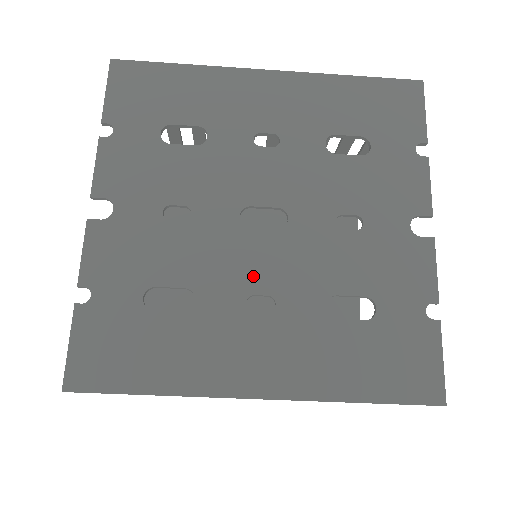
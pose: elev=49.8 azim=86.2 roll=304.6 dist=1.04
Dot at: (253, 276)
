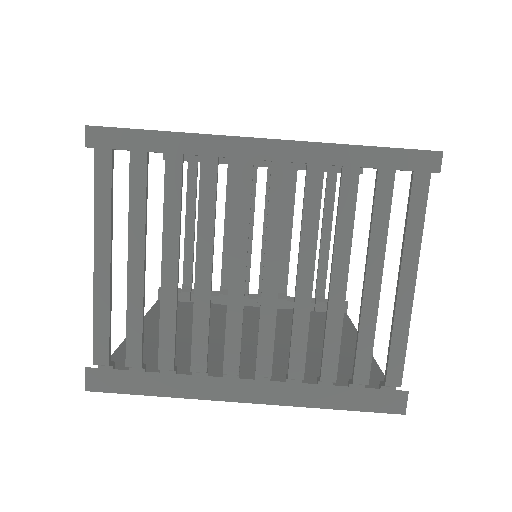
Dot at: occluded
